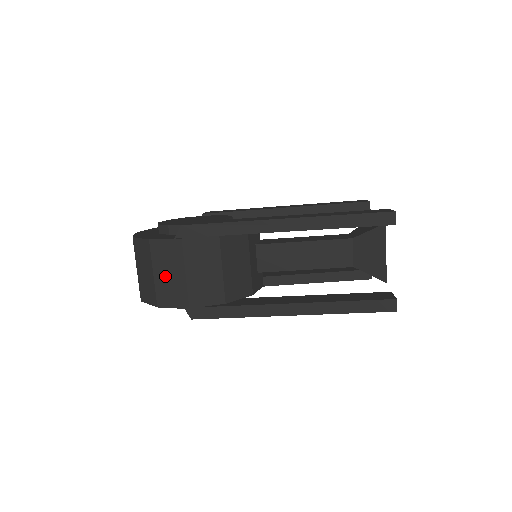
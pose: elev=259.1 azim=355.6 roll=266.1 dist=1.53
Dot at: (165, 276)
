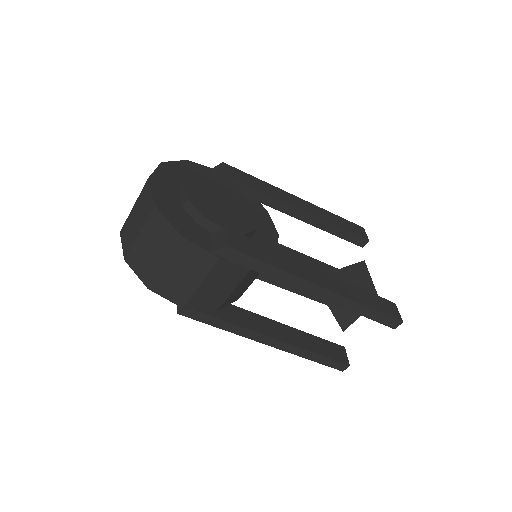
Dot at: (176, 273)
